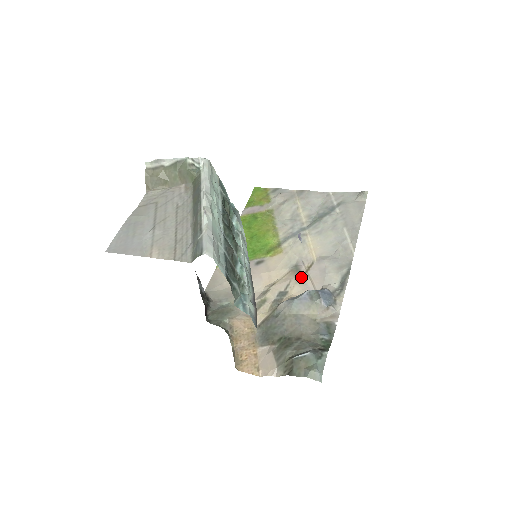
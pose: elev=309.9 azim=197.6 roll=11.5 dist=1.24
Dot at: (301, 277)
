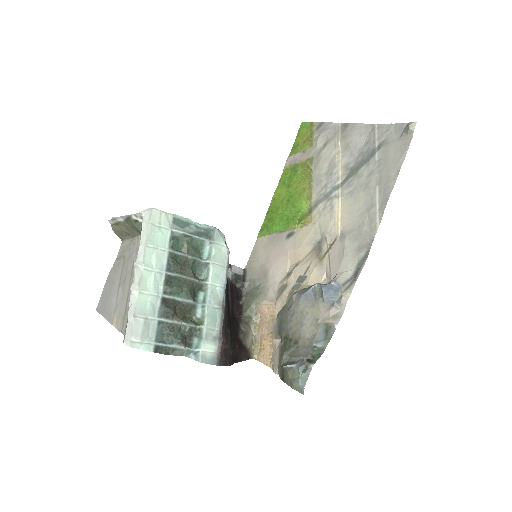
Dot at: (321, 258)
